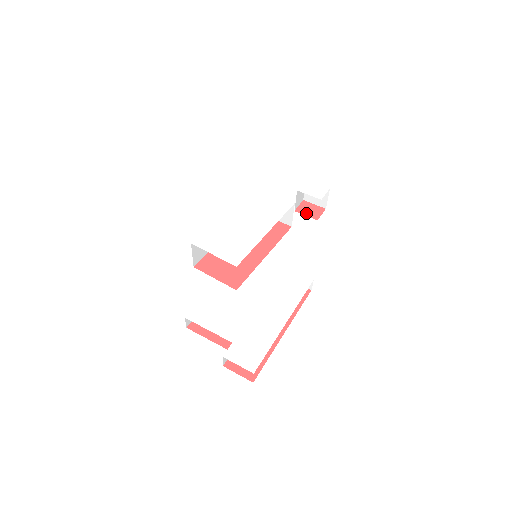
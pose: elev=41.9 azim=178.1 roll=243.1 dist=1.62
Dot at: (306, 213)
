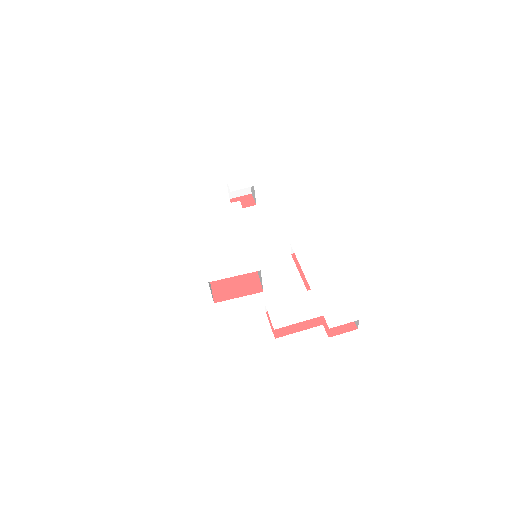
Dot at: (243, 206)
